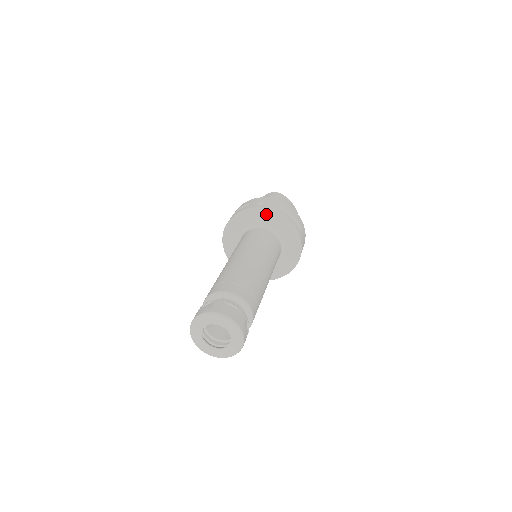
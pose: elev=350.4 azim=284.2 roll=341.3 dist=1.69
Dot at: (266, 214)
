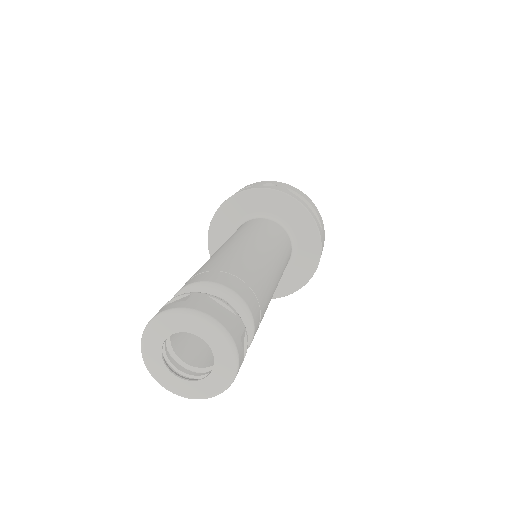
Dot at: (276, 198)
